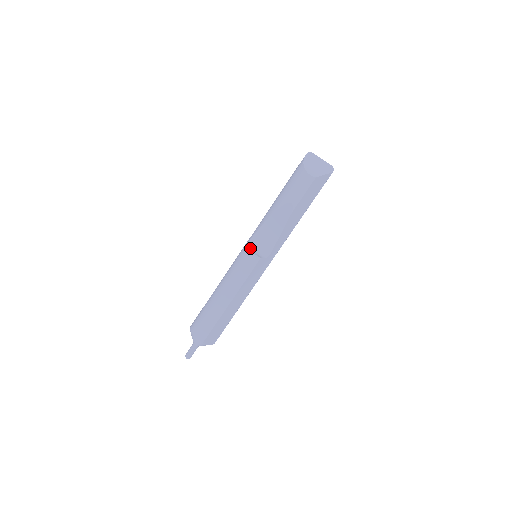
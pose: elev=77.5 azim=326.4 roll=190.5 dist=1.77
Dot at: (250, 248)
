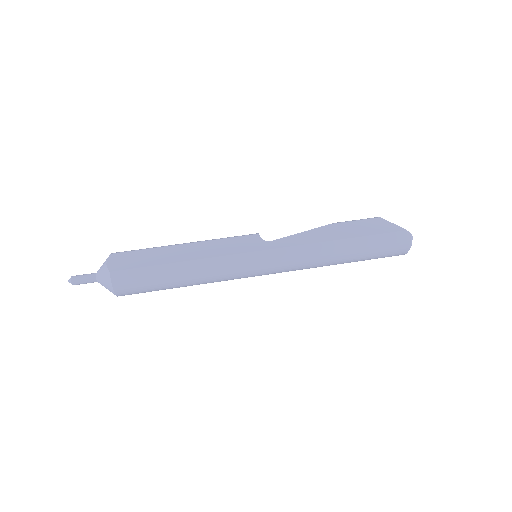
Dot at: occluded
